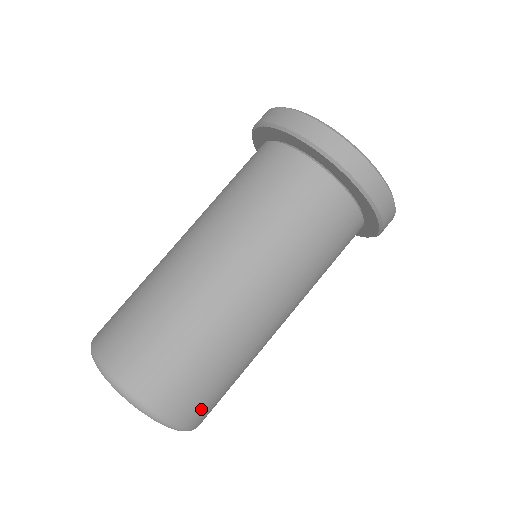
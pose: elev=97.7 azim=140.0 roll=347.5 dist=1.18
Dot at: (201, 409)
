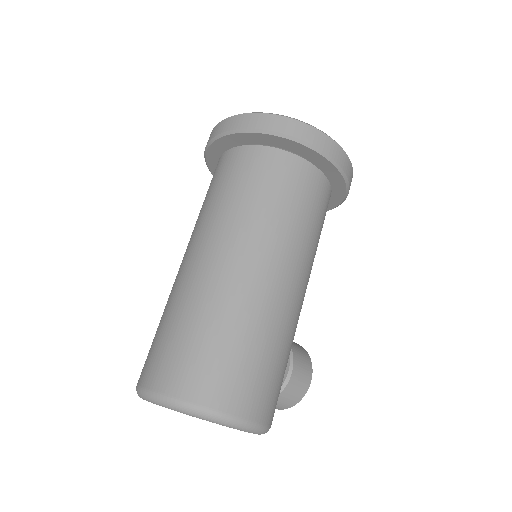
Dot at: (242, 392)
